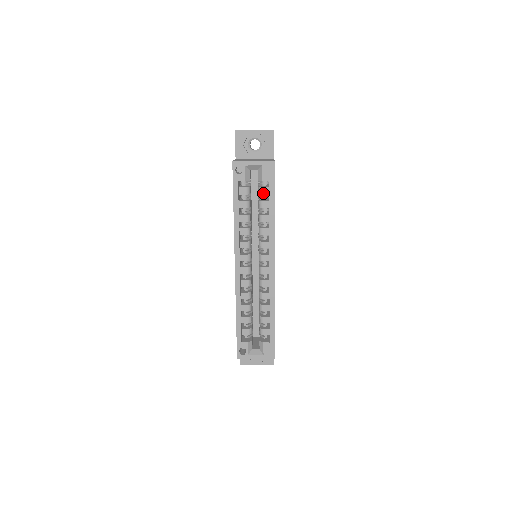
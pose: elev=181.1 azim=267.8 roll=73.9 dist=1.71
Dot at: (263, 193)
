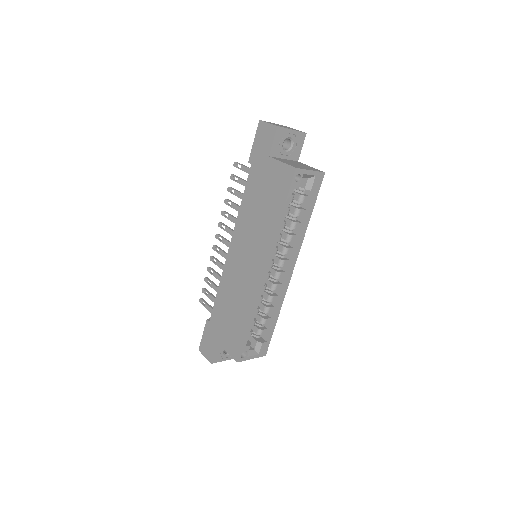
Dot at: (304, 201)
